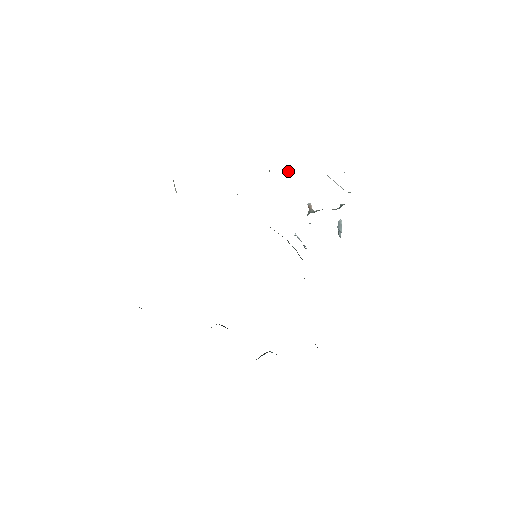
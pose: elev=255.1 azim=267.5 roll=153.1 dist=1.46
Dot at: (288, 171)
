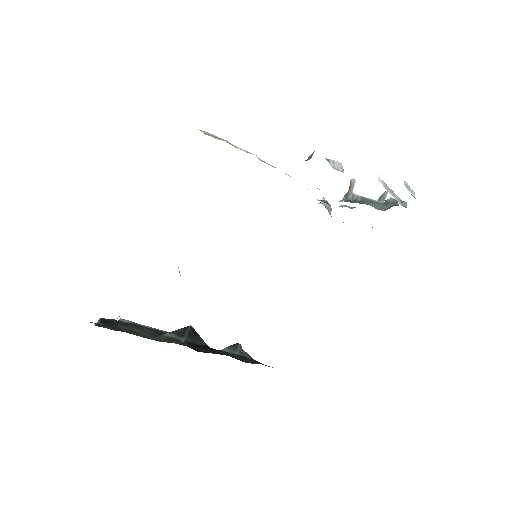
Dot at: (336, 165)
